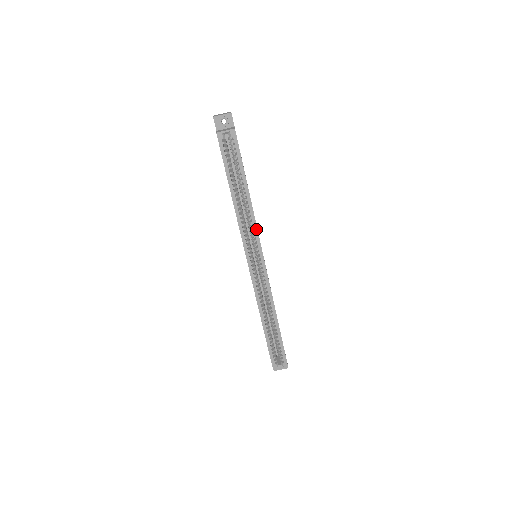
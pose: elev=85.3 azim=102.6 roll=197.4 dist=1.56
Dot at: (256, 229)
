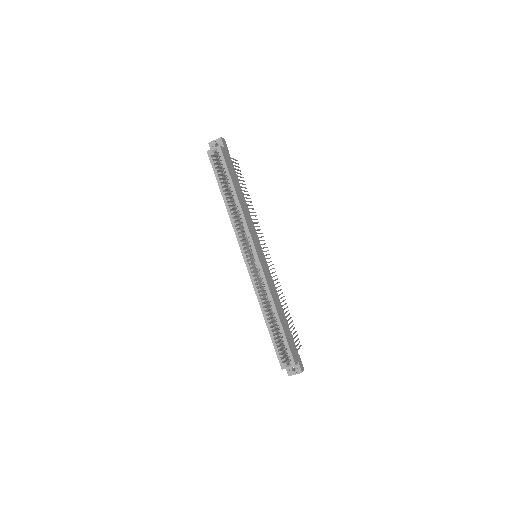
Dot at: (247, 226)
